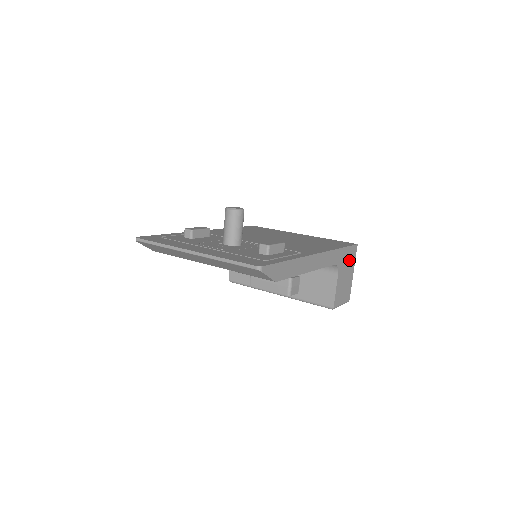
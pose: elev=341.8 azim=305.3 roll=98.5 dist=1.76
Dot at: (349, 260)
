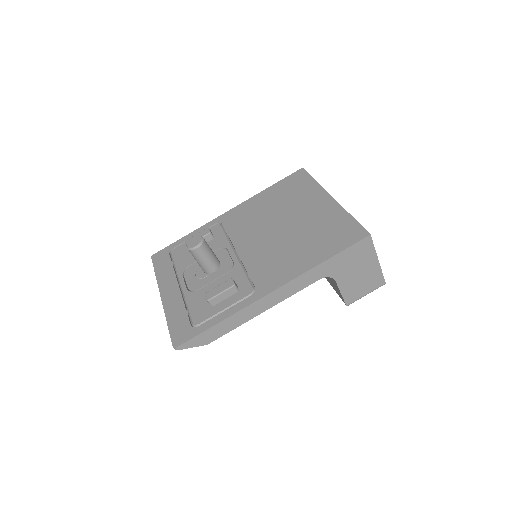
Dot at: (357, 257)
